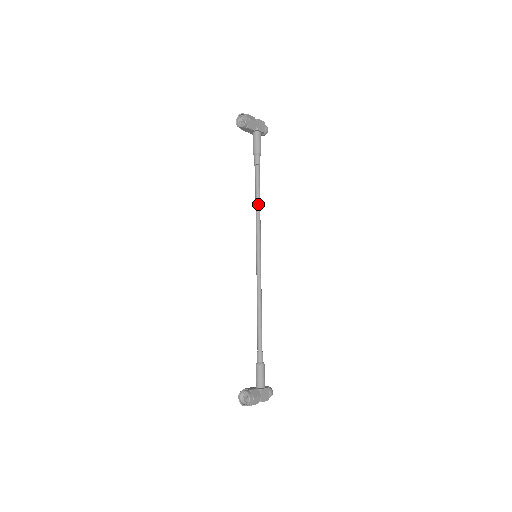
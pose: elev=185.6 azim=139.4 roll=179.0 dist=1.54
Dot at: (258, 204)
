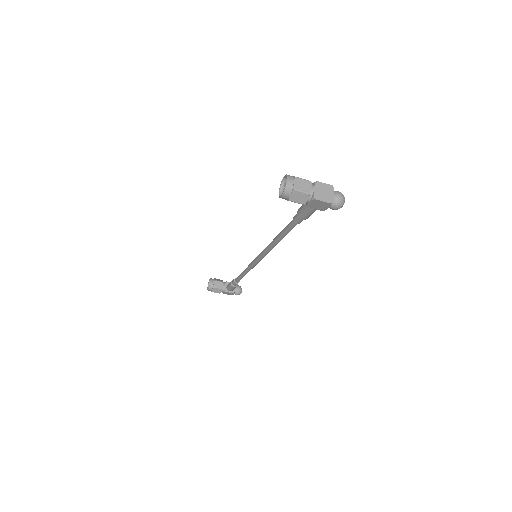
Dot at: occluded
